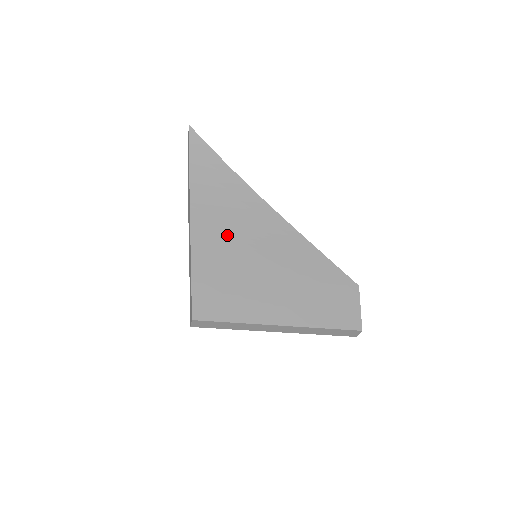
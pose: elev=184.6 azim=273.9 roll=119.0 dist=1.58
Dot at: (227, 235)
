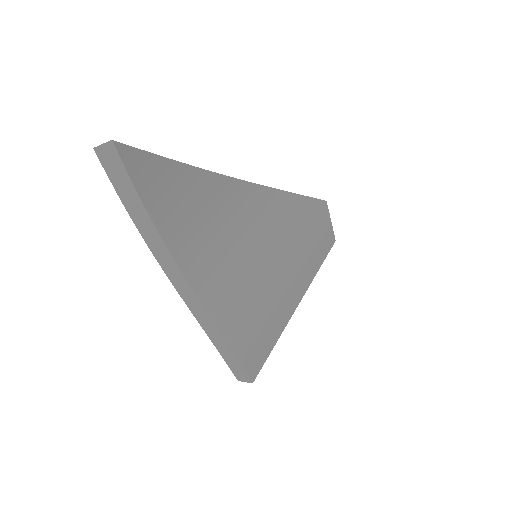
Dot at: (235, 268)
